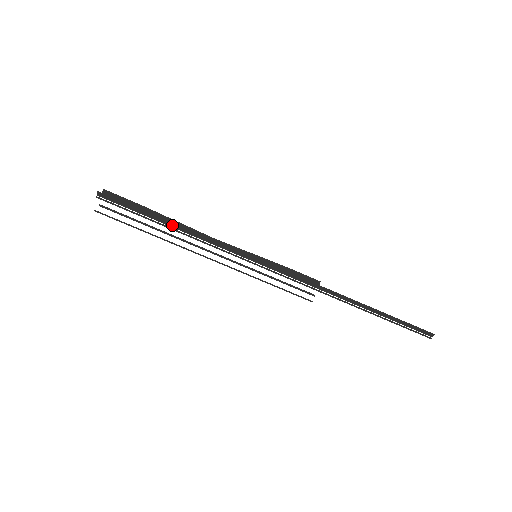
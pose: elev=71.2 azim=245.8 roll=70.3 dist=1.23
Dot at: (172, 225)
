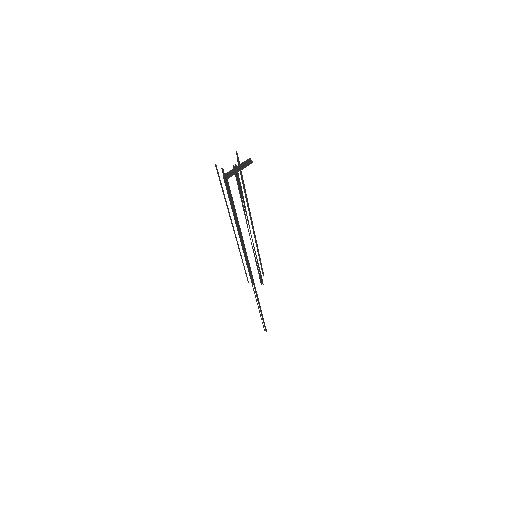
Dot at: (238, 224)
